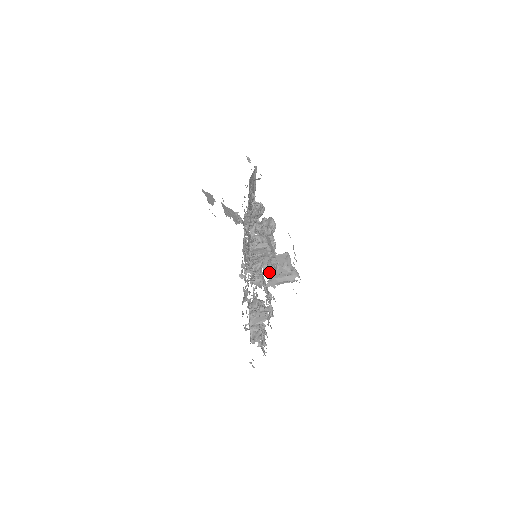
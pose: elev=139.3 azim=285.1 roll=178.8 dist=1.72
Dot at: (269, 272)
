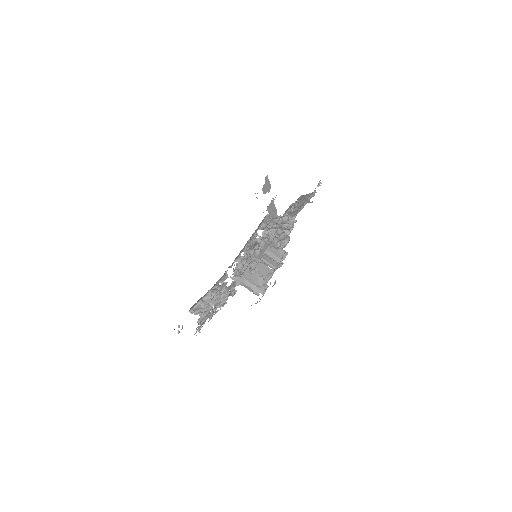
Dot at: (246, 271)
